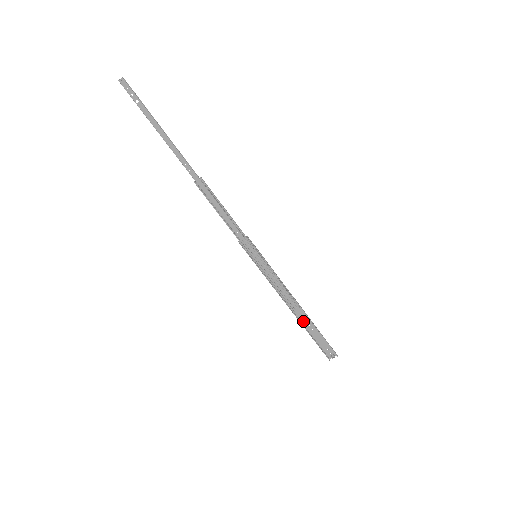
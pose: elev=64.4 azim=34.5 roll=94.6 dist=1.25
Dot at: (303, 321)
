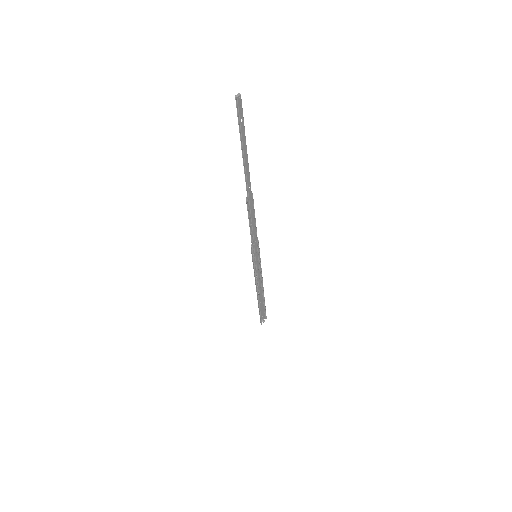
Dot at: (259, 300)
